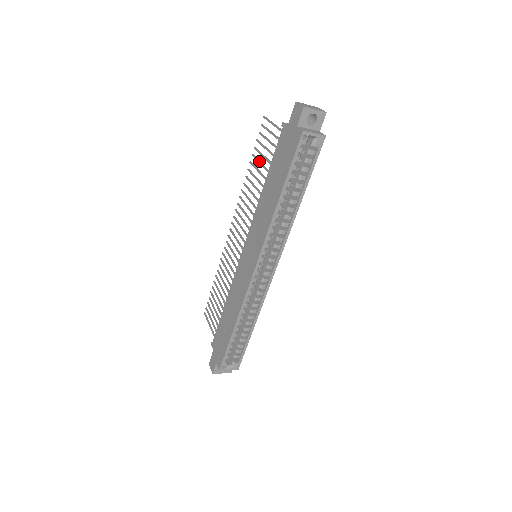
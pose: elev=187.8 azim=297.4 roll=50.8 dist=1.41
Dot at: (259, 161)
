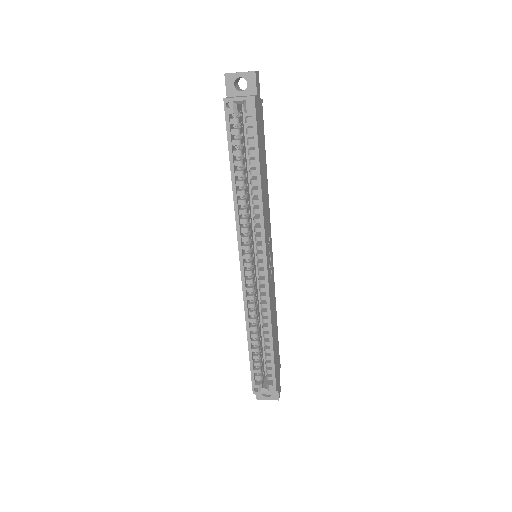
Dot at: occluded
